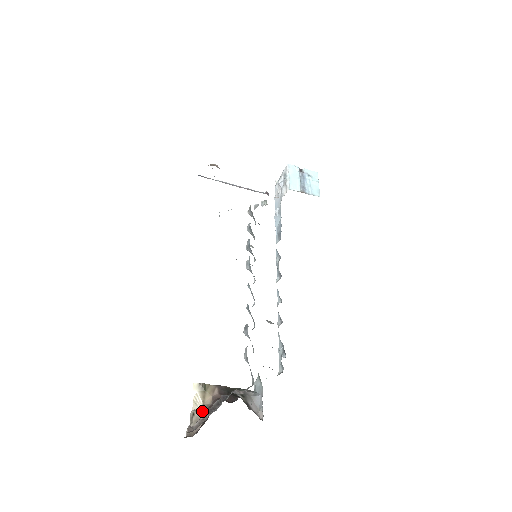
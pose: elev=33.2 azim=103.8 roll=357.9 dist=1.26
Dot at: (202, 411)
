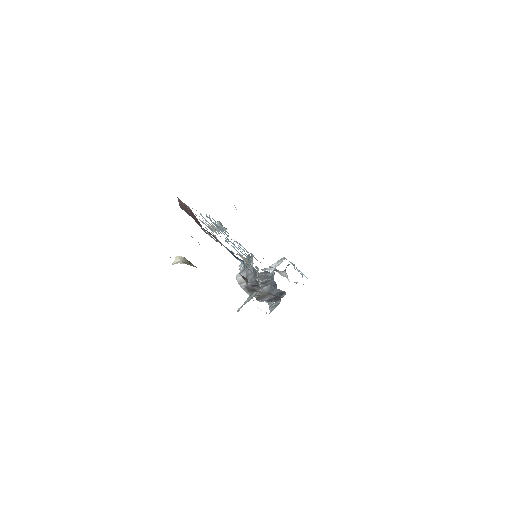
Dot at: occluded
